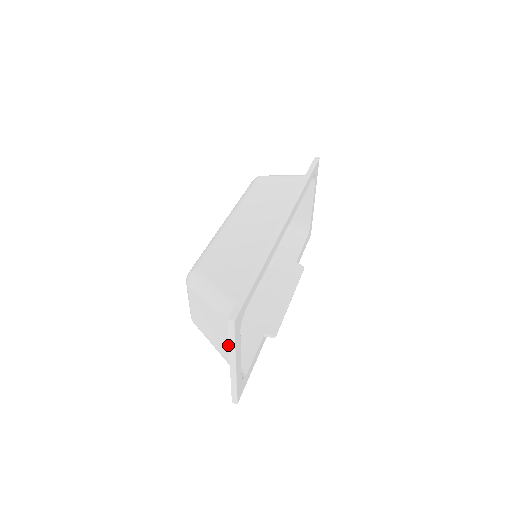
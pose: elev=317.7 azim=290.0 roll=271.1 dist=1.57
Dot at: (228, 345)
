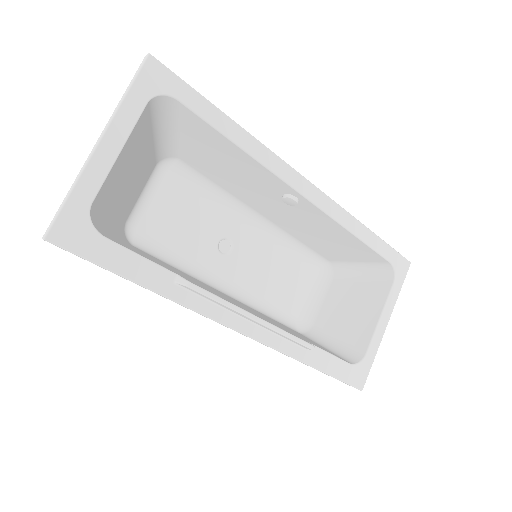
Dot at: (123, 167)
